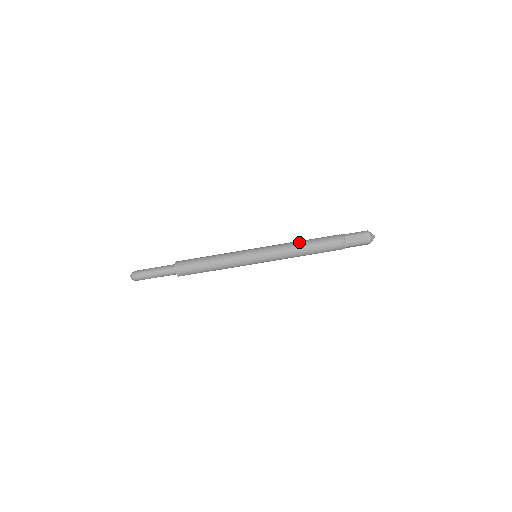
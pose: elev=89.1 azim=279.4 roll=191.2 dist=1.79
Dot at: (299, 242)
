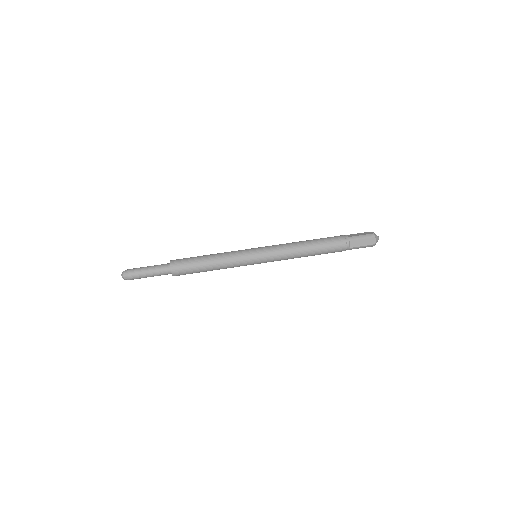
Dot at: occluded
